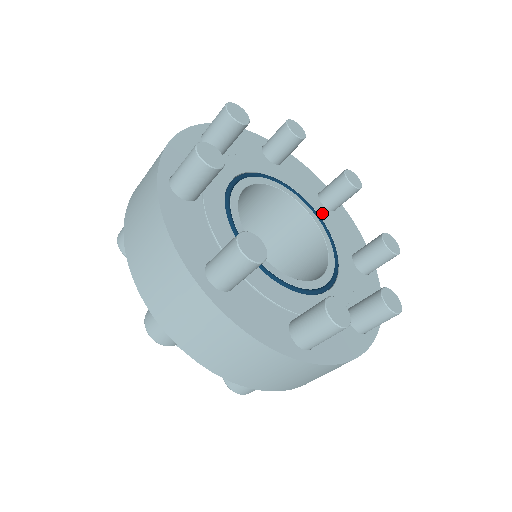
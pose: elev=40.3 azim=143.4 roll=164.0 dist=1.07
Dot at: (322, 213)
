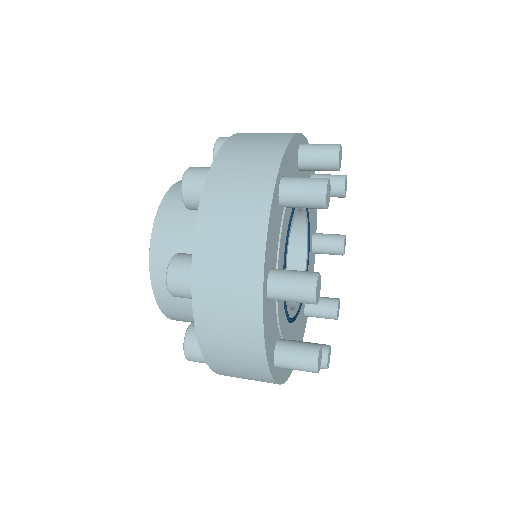
Dot at: (310, 253)
